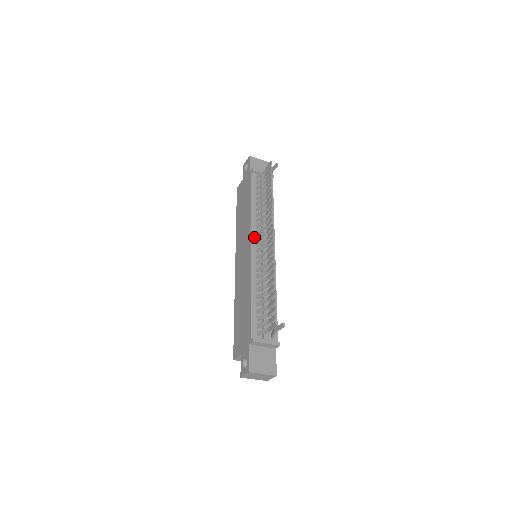
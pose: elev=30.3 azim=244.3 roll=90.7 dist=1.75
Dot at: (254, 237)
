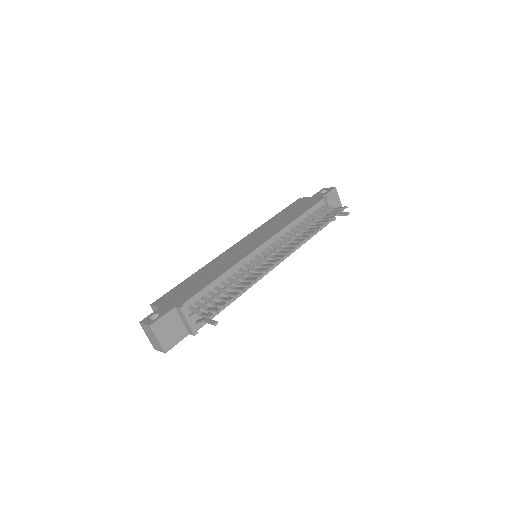
Dot at: (271, 241)
